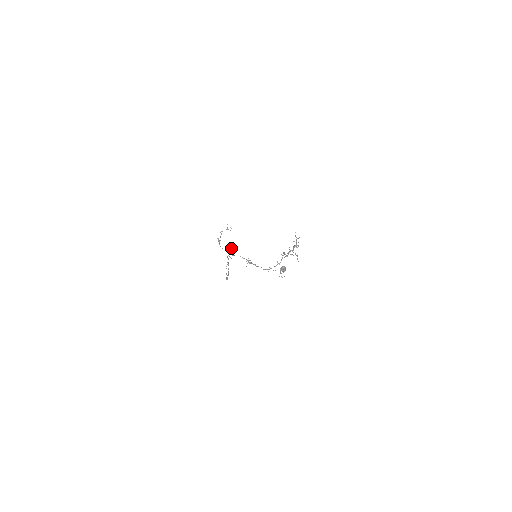
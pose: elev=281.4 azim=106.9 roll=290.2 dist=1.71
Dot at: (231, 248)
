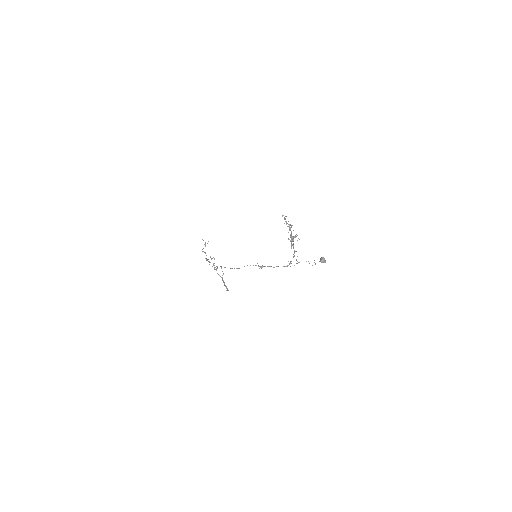
Dot at: occluded
